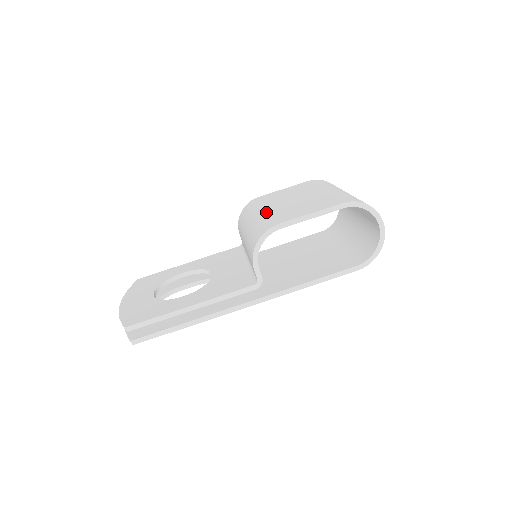
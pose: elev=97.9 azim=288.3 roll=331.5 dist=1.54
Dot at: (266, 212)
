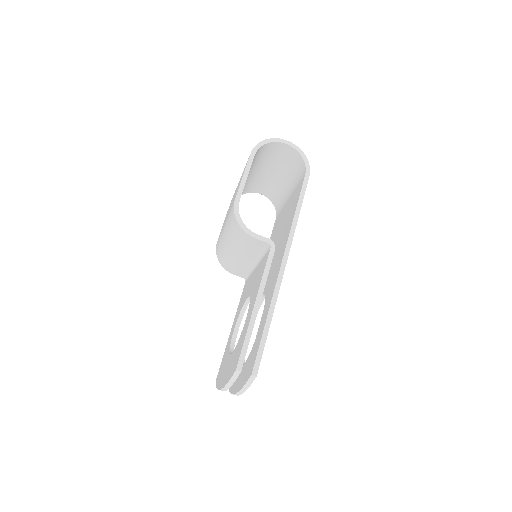
Dot at: (225, 222)
